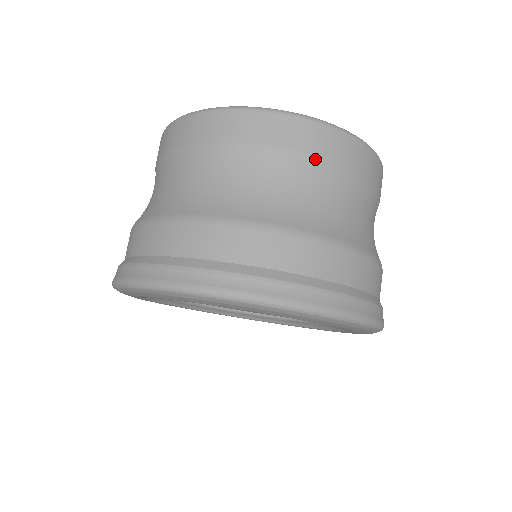
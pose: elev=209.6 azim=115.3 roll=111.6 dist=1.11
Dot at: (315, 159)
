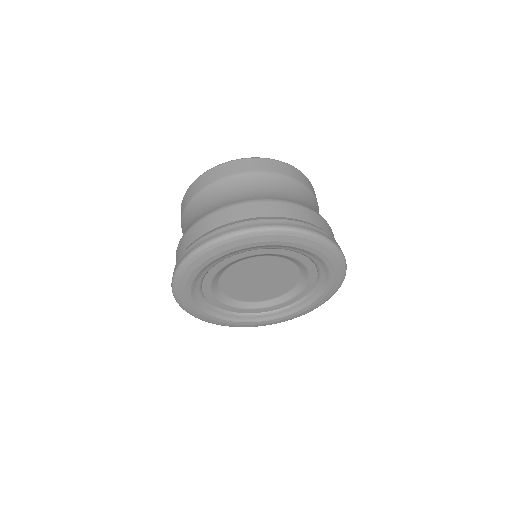
Dot at: (224, 179)
